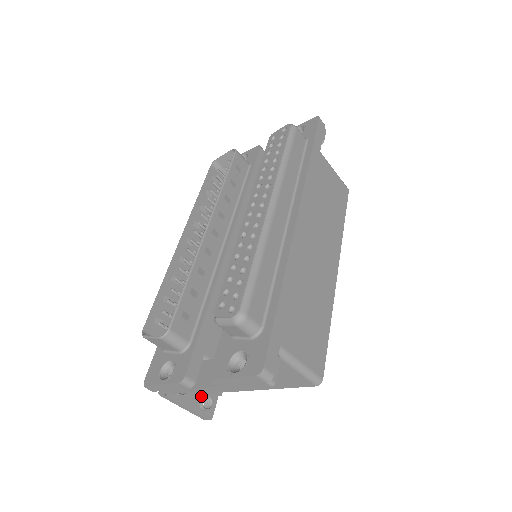
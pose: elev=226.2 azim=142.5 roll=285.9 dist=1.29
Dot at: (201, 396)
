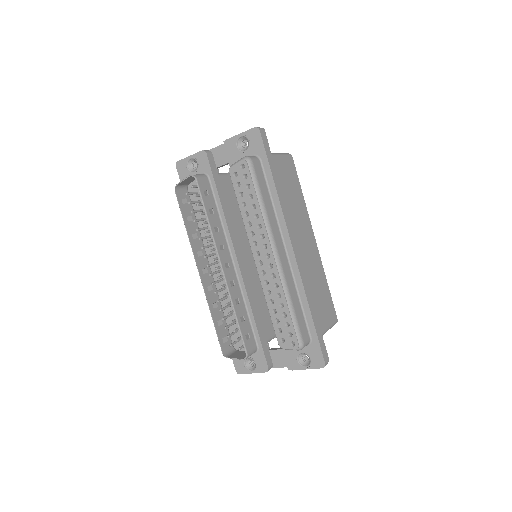
Dot at: occluded
